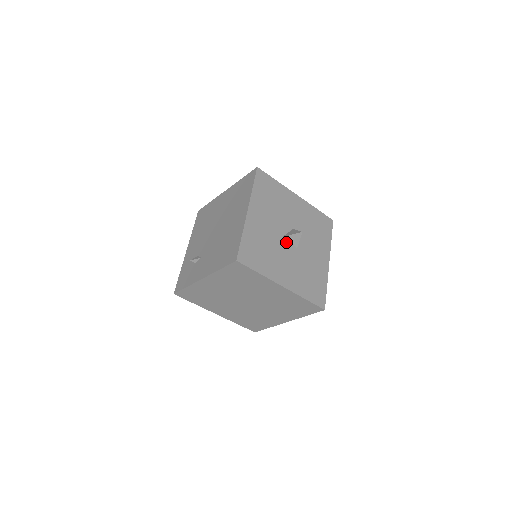
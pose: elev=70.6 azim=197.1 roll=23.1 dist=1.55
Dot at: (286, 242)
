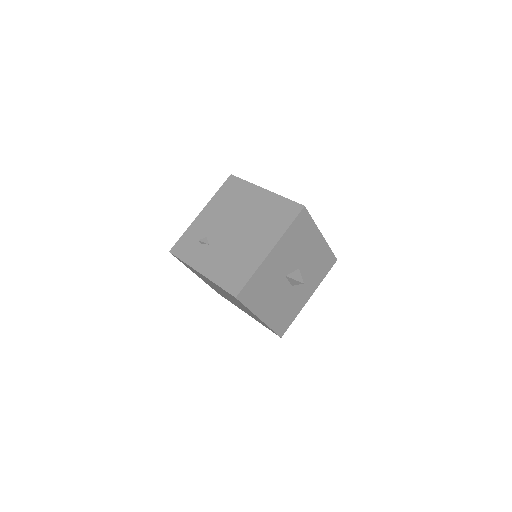
Dot at: (286, 280)
